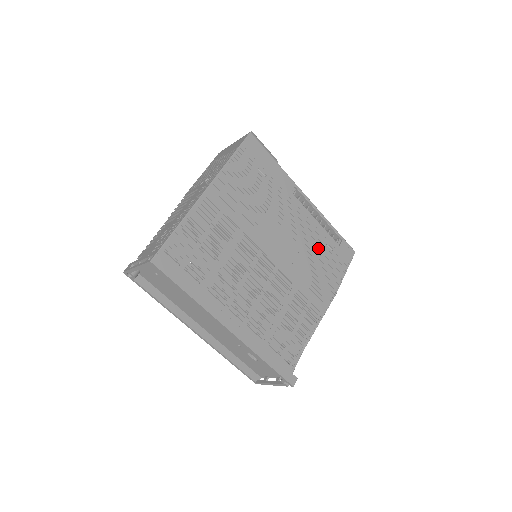
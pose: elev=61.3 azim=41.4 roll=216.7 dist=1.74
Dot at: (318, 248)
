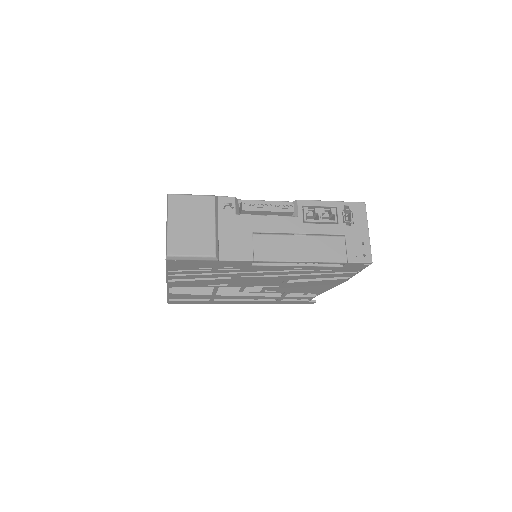
Dot at: (309, 274)
